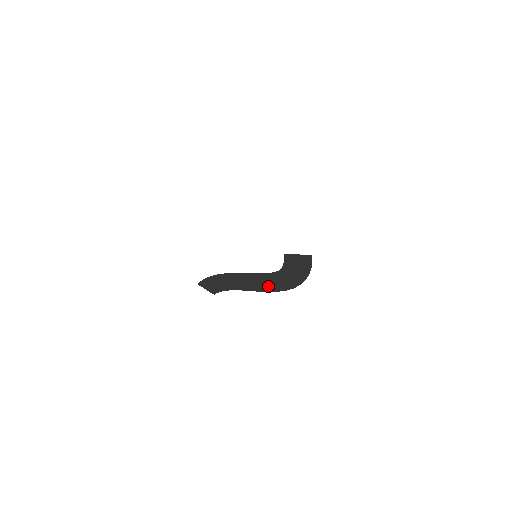
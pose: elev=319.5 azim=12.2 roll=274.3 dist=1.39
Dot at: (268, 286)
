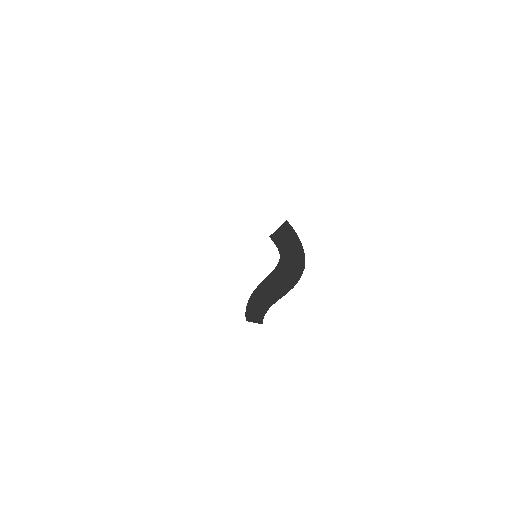
Dot at: (287, 282)
